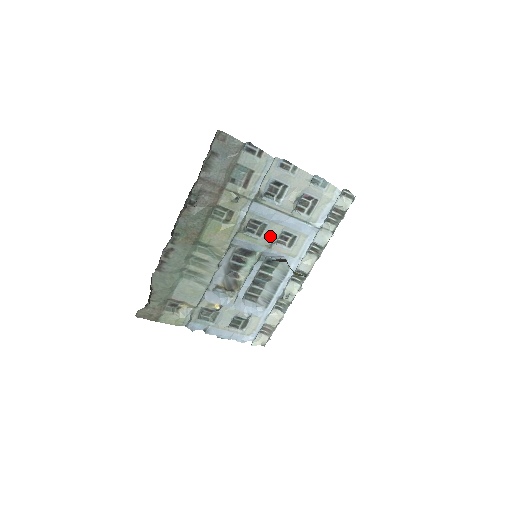
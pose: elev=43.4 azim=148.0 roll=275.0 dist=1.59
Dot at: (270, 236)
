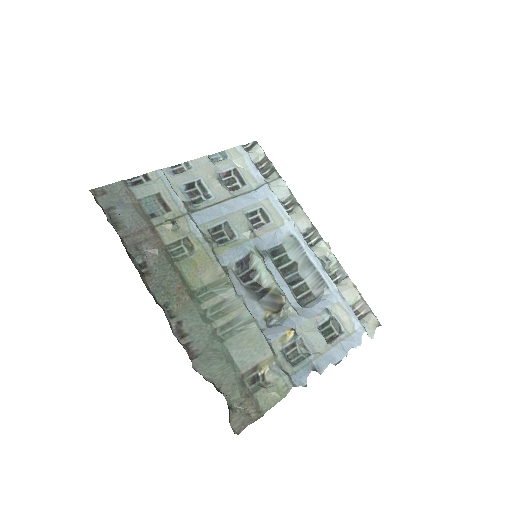
Dot at: (242, 227)
